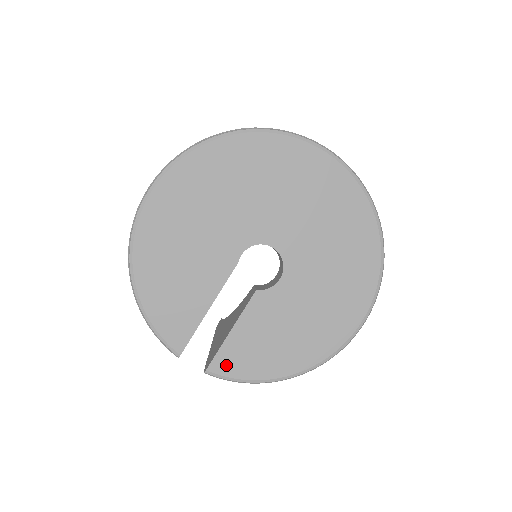
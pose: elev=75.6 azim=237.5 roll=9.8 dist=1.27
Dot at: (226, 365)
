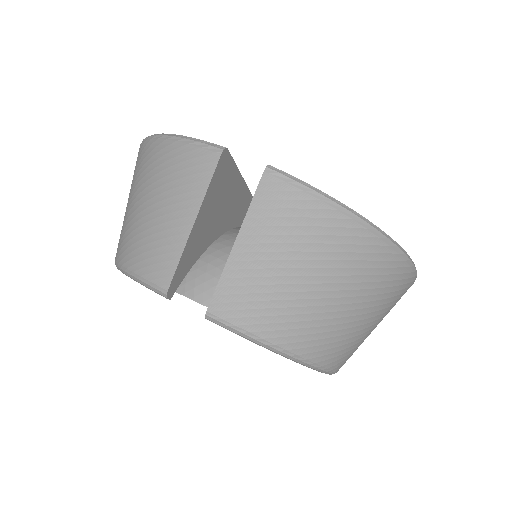
Dot at: occluded
